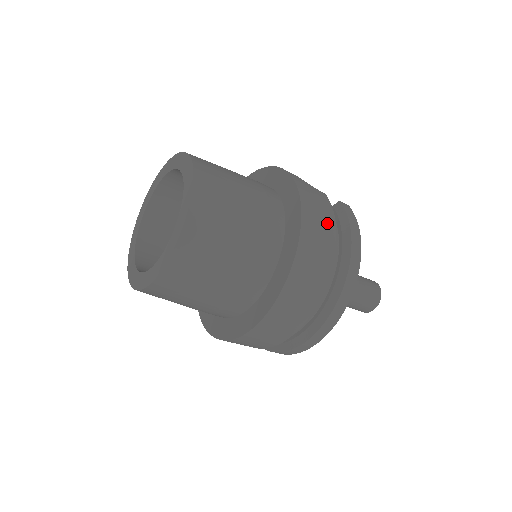
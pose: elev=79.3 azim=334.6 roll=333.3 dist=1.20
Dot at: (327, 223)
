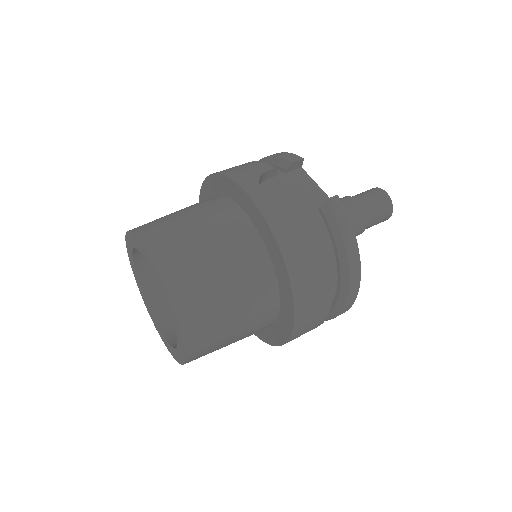
Dot at: (318, 260)
